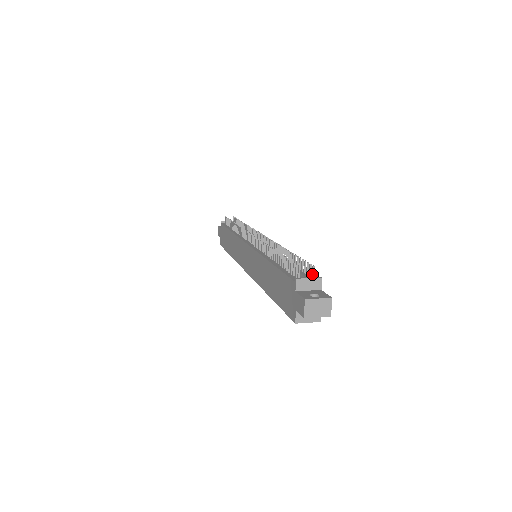
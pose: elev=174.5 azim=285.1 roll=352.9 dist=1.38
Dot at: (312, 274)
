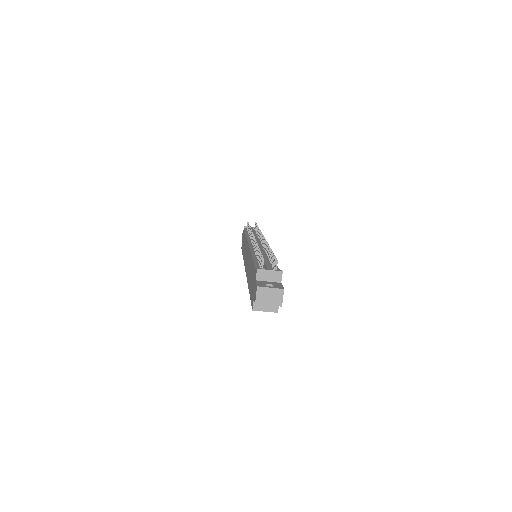
Dot at: (275, 267)
